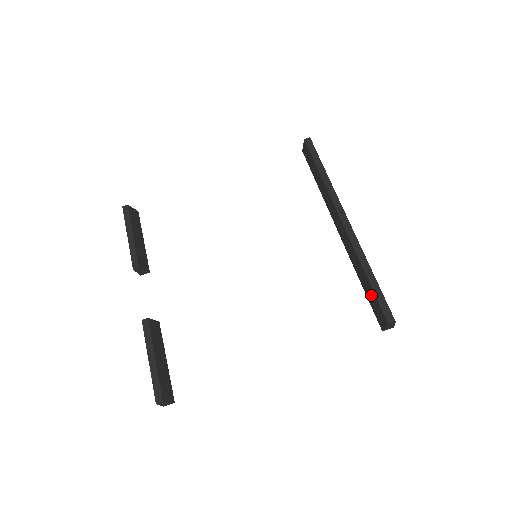
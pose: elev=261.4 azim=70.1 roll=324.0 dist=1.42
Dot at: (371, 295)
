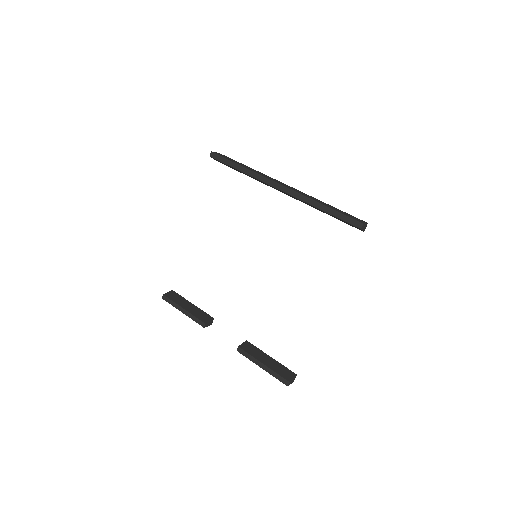
Dot at: occluded
